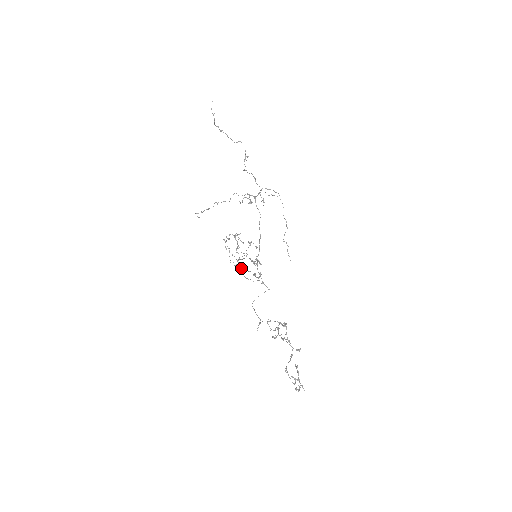
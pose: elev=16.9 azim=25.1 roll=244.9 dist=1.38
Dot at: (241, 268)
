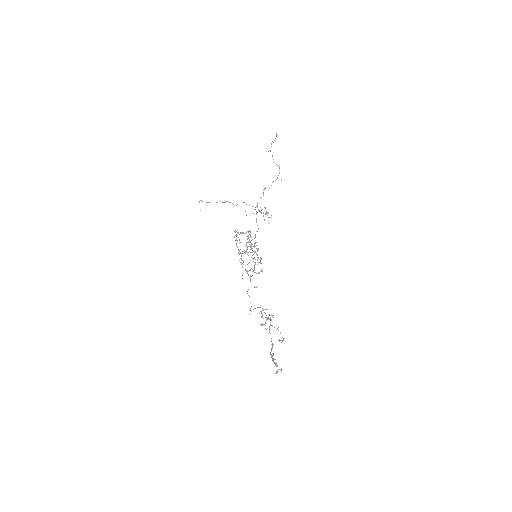
Dot at: occluded
